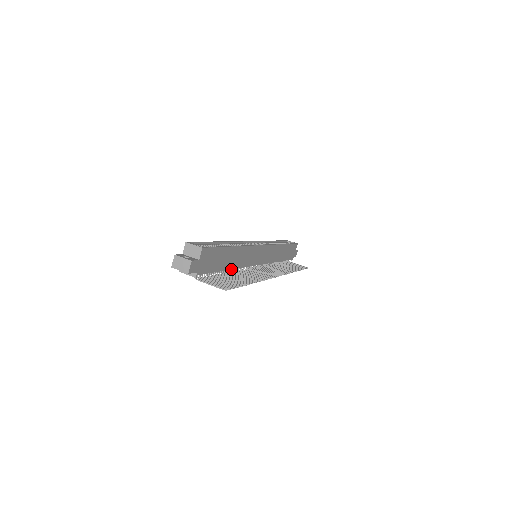
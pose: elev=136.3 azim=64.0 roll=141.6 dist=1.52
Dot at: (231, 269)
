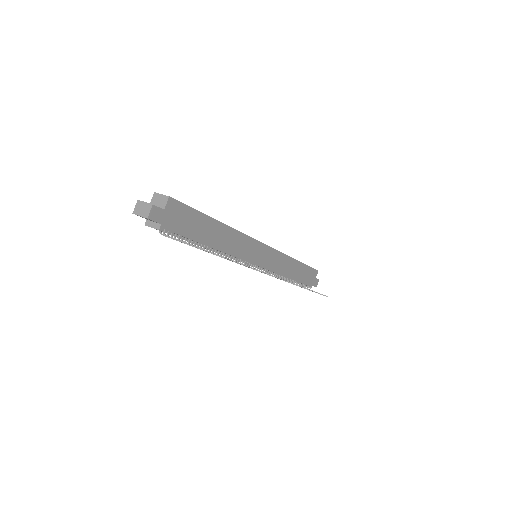
Dot at: (215, 249)
